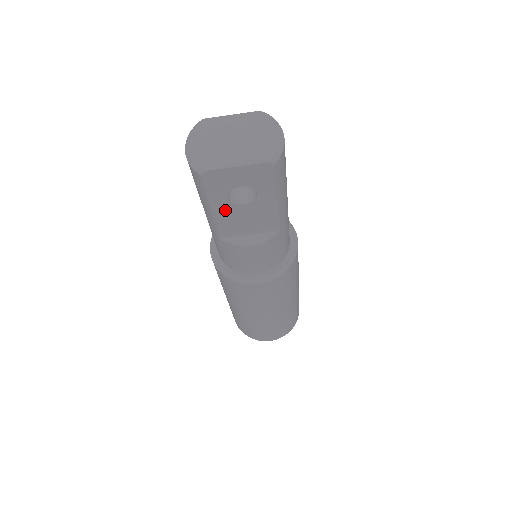
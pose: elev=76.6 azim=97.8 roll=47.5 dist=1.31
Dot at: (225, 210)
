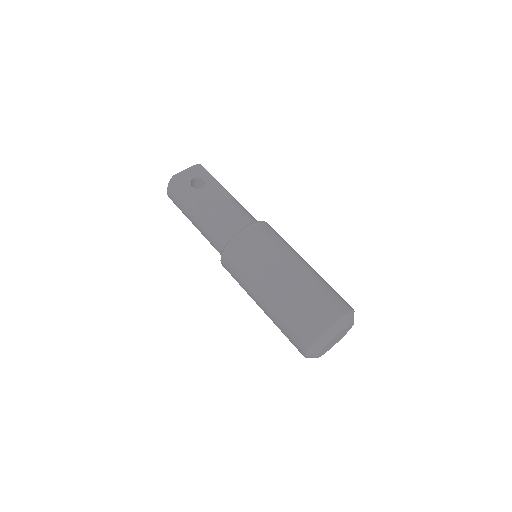
Dot at: (196, 194)
